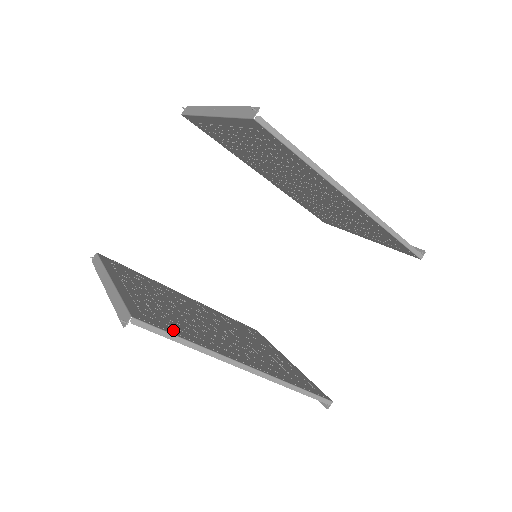
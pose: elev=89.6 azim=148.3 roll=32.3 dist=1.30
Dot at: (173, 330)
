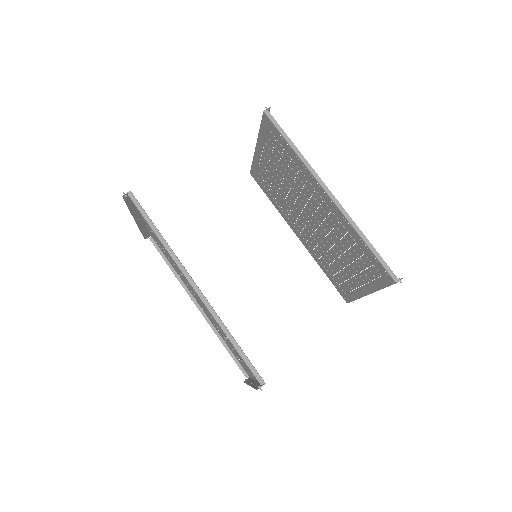
Dot at: occluded
